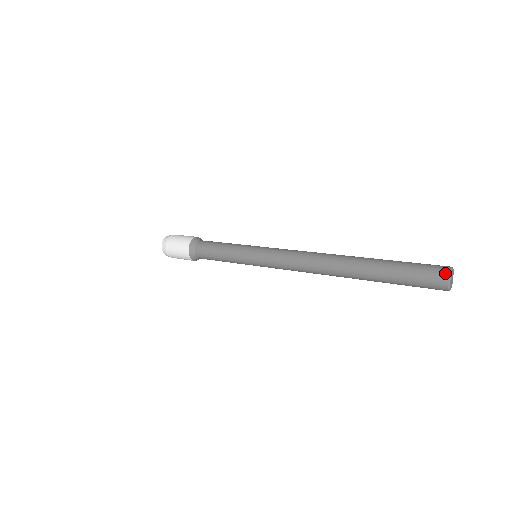
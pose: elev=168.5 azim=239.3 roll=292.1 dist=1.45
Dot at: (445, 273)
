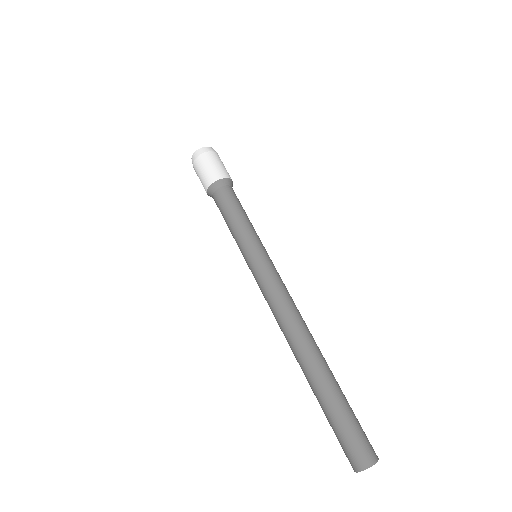
Dot at: (353, 467)
